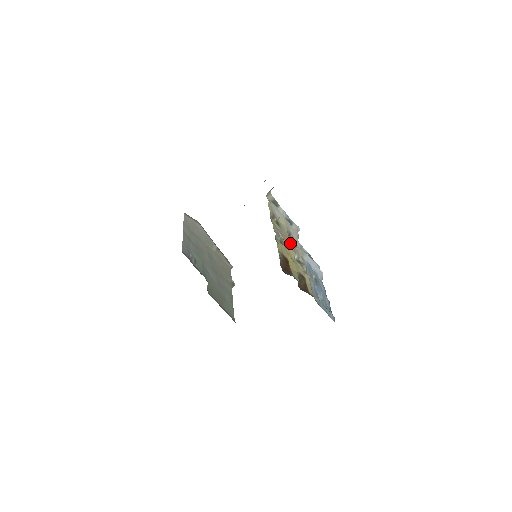
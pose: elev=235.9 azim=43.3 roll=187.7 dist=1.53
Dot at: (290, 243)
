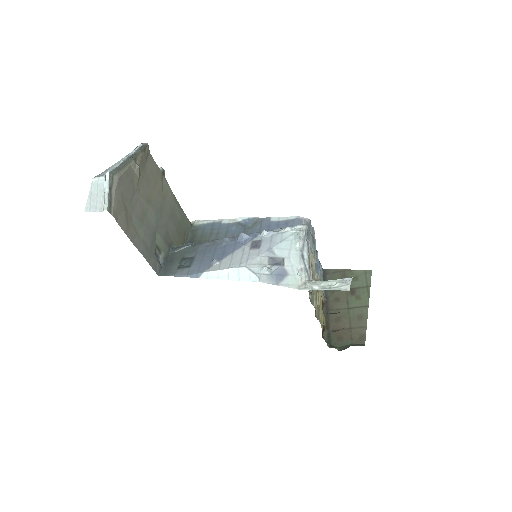
Dot at: occluded
